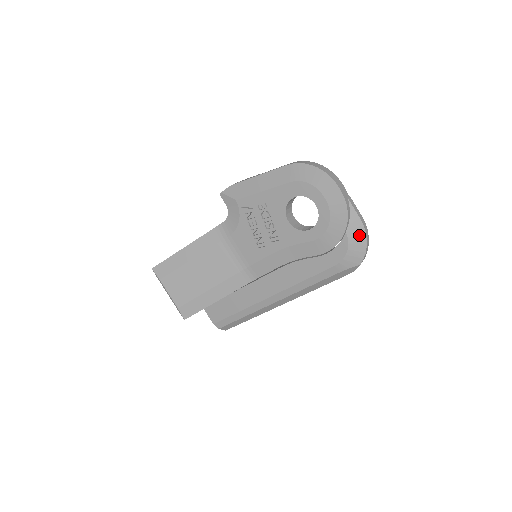
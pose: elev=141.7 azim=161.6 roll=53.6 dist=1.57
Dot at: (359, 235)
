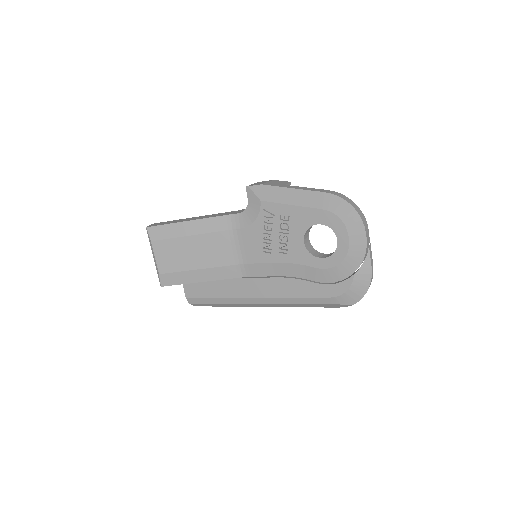
Dot at: (364, 281)
